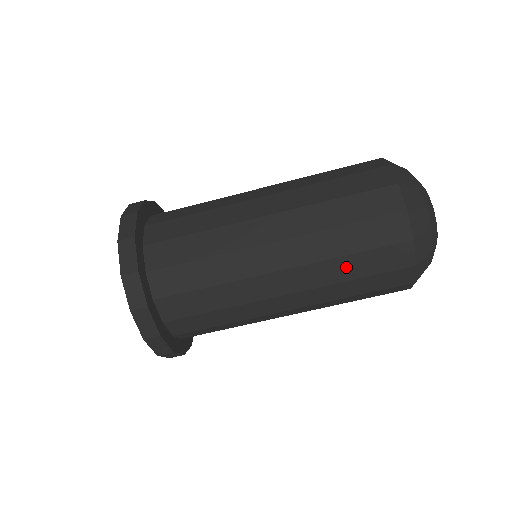
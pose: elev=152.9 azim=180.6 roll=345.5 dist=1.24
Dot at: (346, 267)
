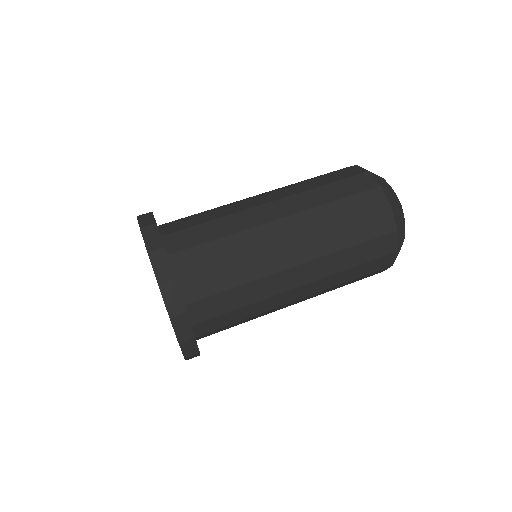
Dot at: (348, 275)
